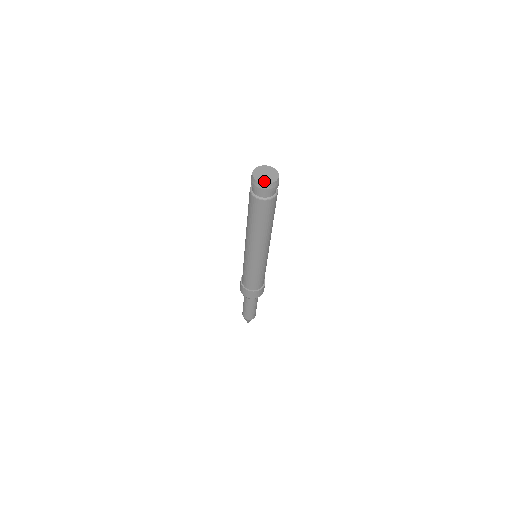
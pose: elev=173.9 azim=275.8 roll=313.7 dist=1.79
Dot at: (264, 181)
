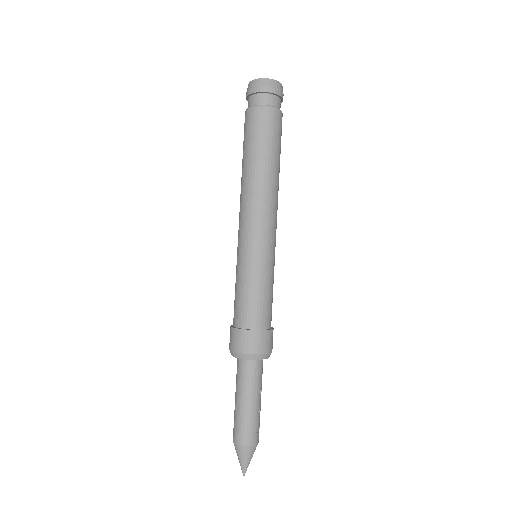
Dot at: (259, 80)
